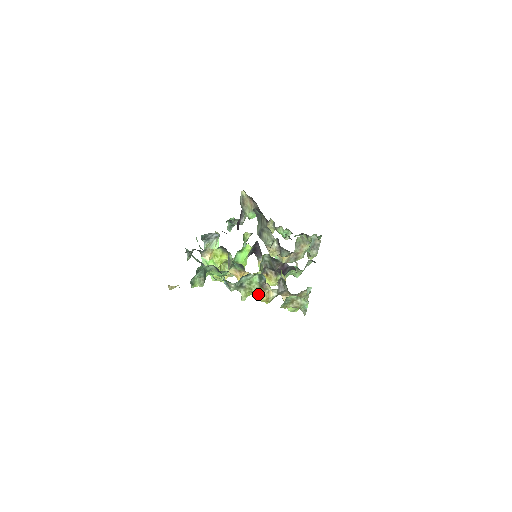
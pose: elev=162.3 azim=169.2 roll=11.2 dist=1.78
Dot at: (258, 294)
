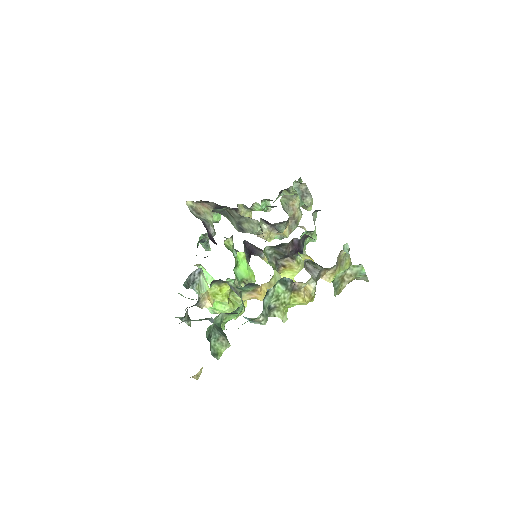
Dot at: (296, 301)
